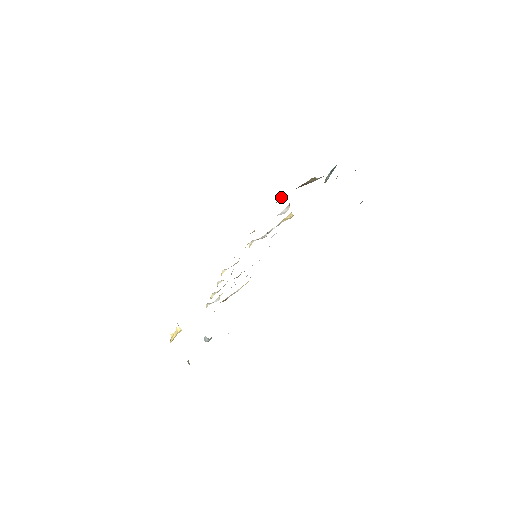
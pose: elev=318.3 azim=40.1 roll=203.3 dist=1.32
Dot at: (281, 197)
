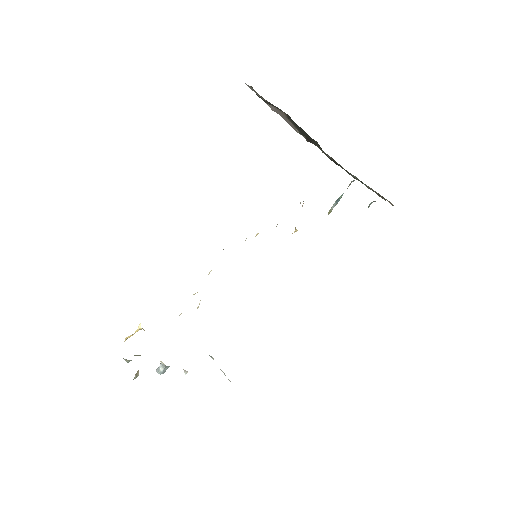
Dot at: occluded
